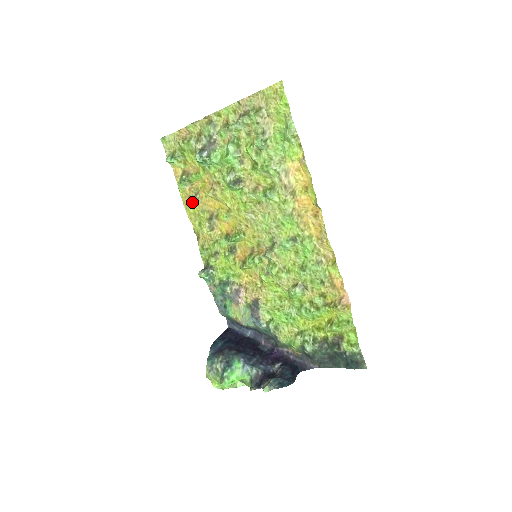
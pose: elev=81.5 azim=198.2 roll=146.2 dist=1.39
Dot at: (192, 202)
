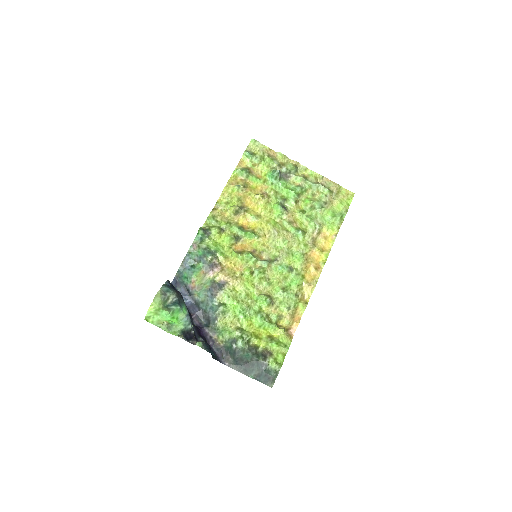
Dot at: (237, 187)
